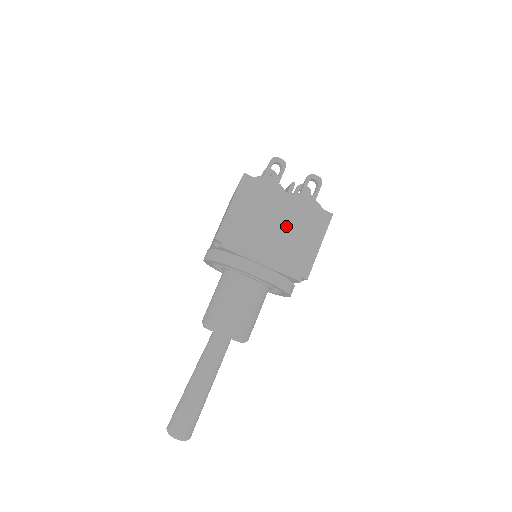
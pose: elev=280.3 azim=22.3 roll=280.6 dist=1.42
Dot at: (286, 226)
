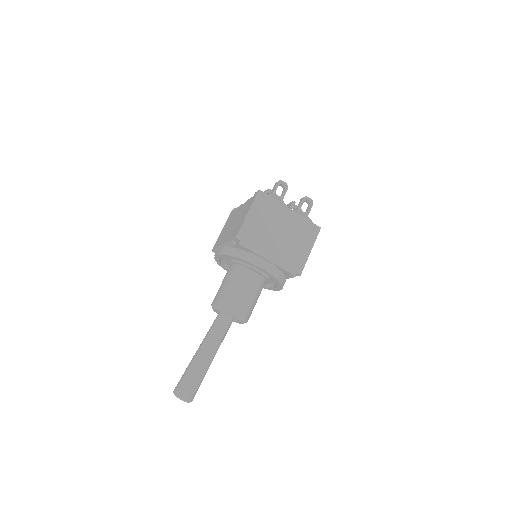
Dot at: (287, 233)
